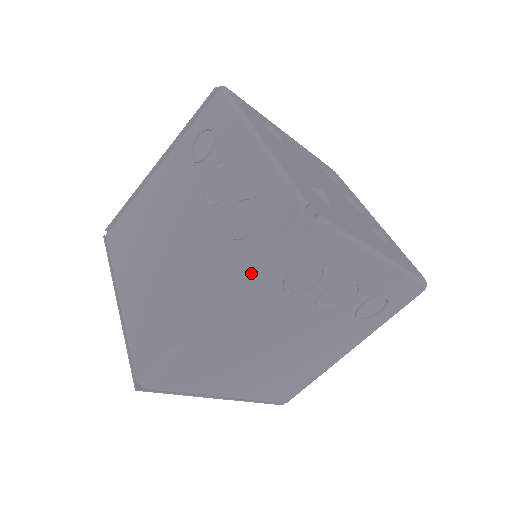
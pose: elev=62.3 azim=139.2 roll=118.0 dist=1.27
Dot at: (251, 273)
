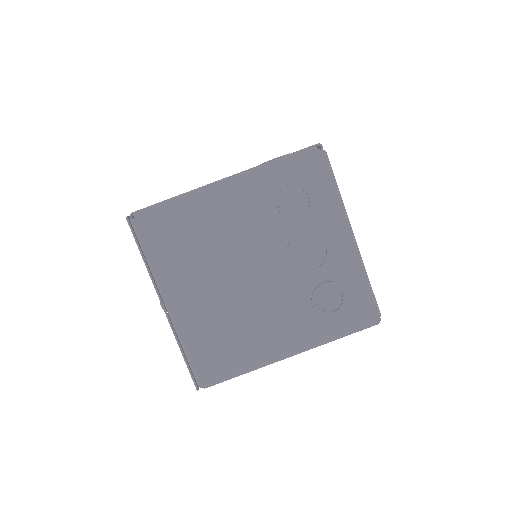
Dot at: (265, 165)
